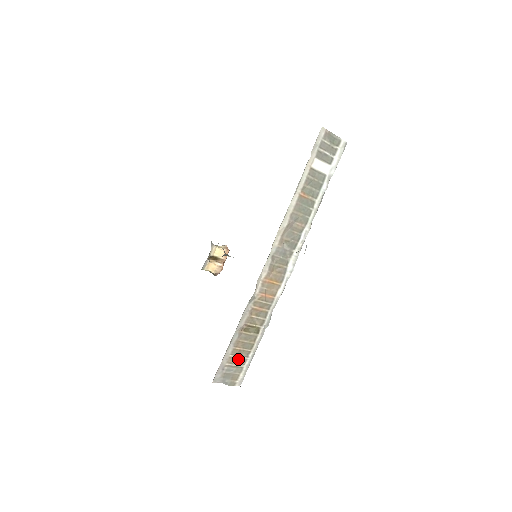
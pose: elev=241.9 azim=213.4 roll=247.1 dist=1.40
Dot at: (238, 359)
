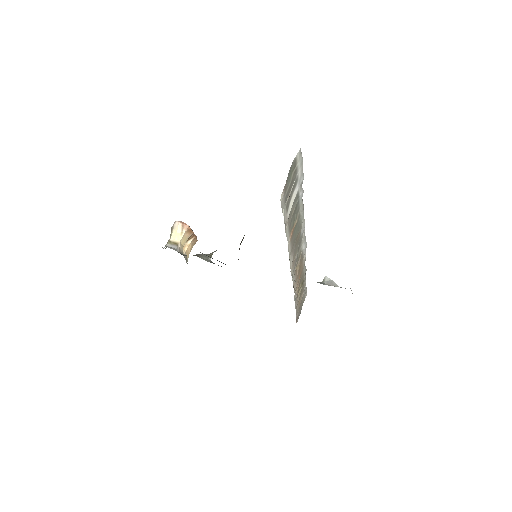
Dot at: (301, 300)
